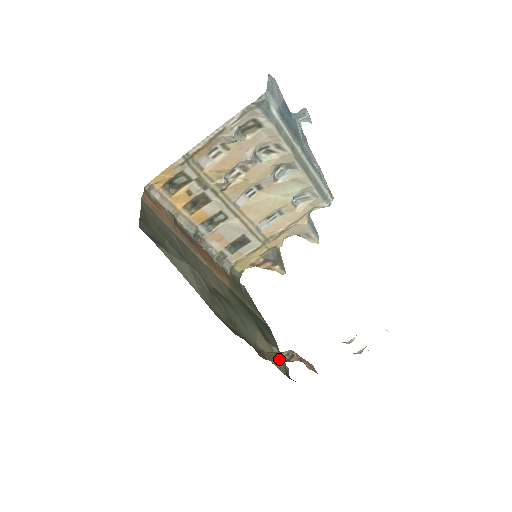
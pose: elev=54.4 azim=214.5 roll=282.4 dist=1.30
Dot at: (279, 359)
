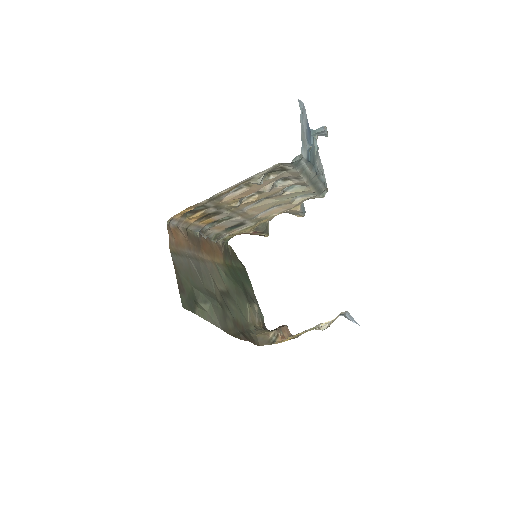
Dot at: (268, 343)
